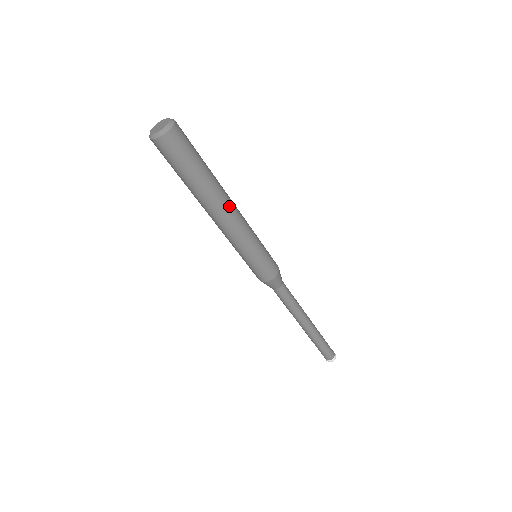
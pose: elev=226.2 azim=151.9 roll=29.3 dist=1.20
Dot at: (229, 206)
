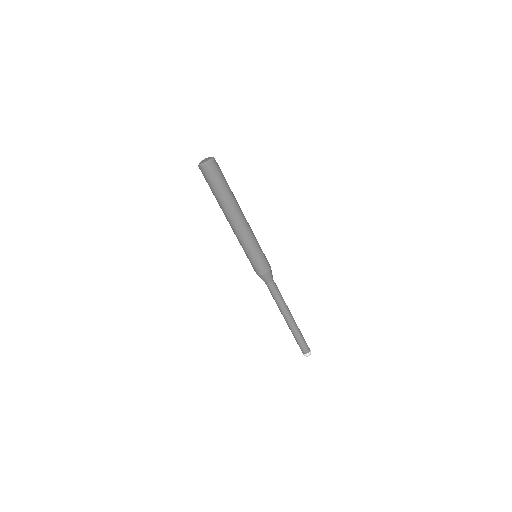
Dot at: (242, 212)
